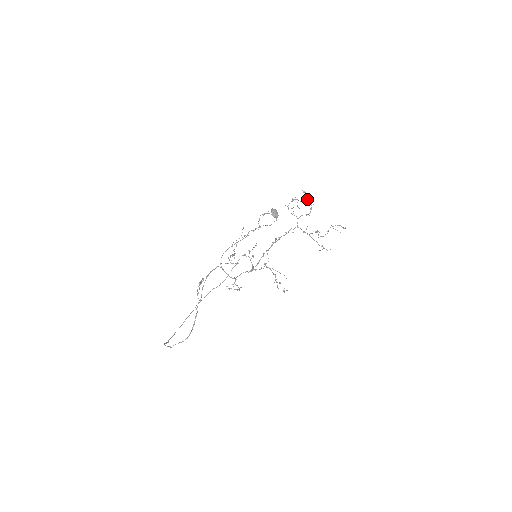
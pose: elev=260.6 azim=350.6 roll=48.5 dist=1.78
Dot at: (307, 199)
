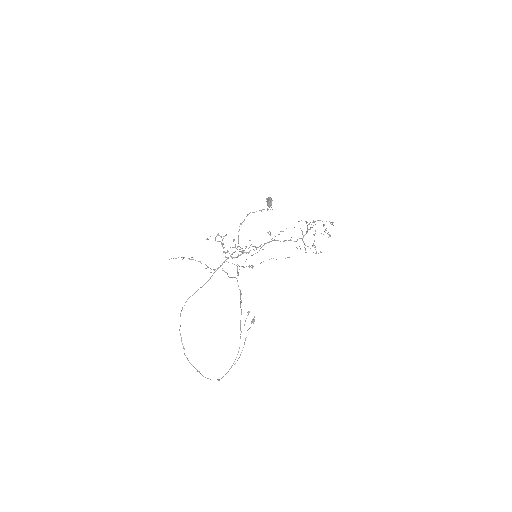
Dot at: occluded
